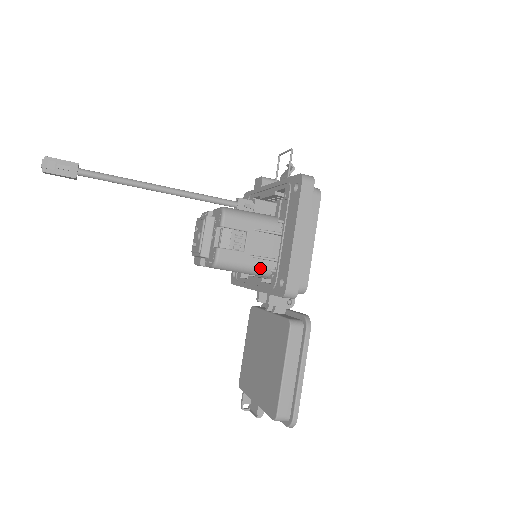
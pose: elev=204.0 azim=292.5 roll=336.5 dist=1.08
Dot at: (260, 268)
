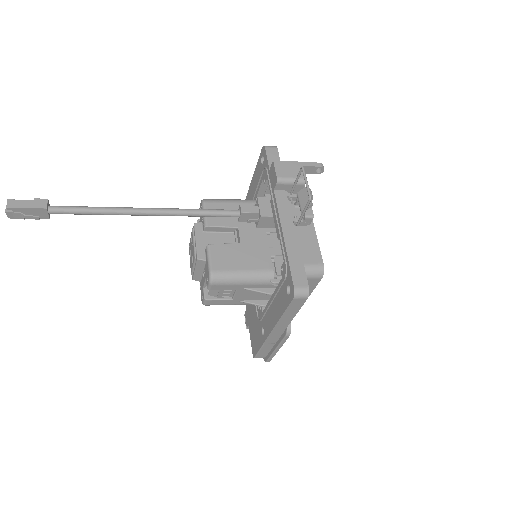
Dot at: (248, 304)
